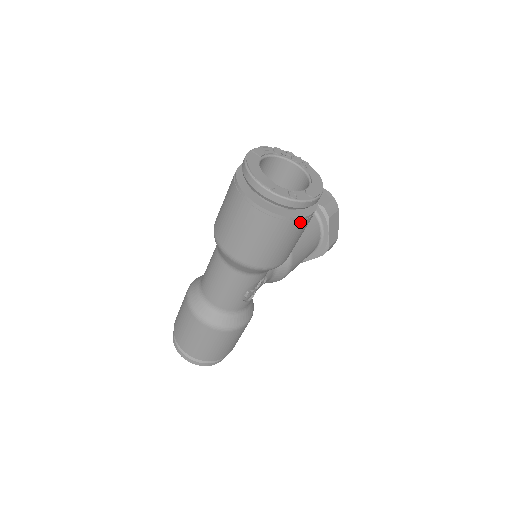
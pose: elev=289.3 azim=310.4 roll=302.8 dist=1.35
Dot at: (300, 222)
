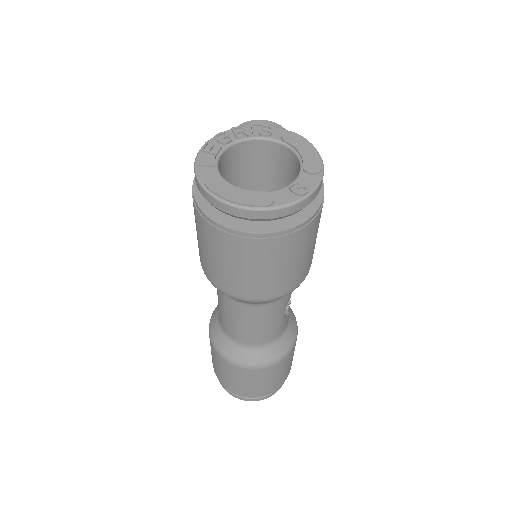
Dot at: (320, 211)
